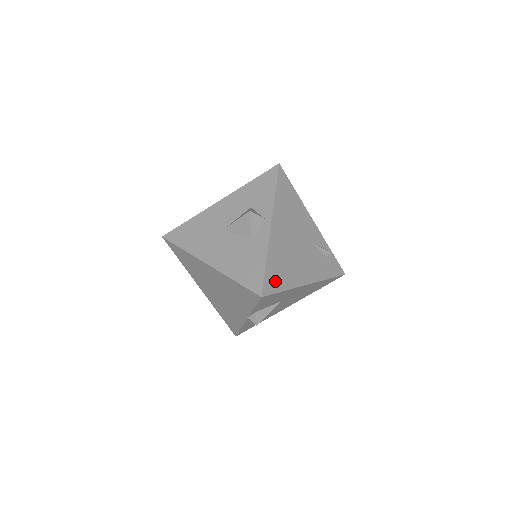
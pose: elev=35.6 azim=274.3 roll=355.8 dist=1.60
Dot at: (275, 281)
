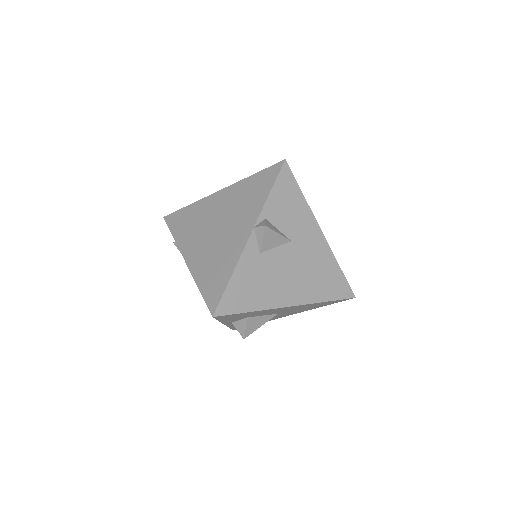
Dot at: occluded
